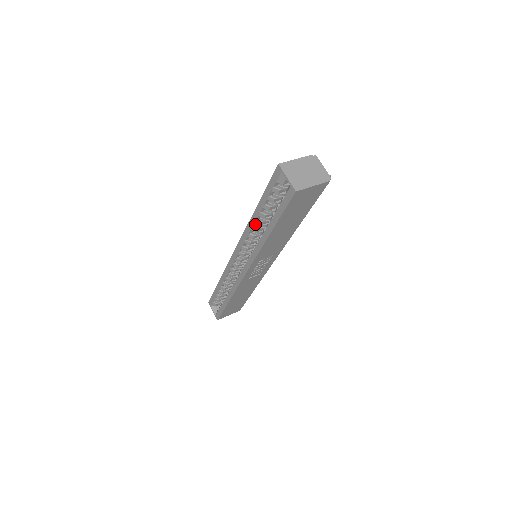
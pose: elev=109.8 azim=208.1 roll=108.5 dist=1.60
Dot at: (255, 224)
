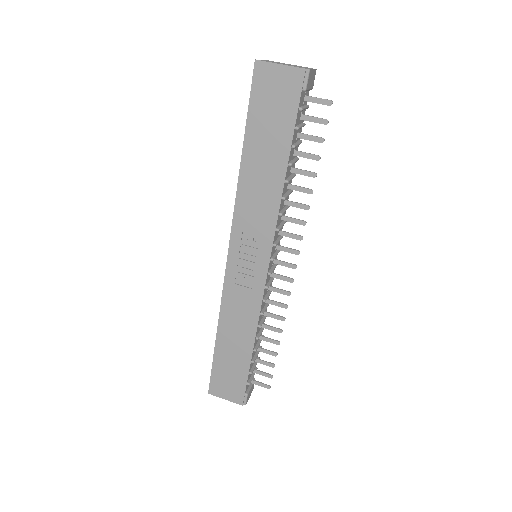
Dot at: occluded
